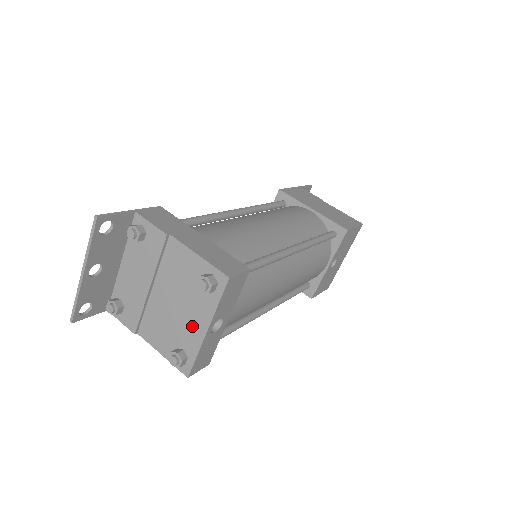
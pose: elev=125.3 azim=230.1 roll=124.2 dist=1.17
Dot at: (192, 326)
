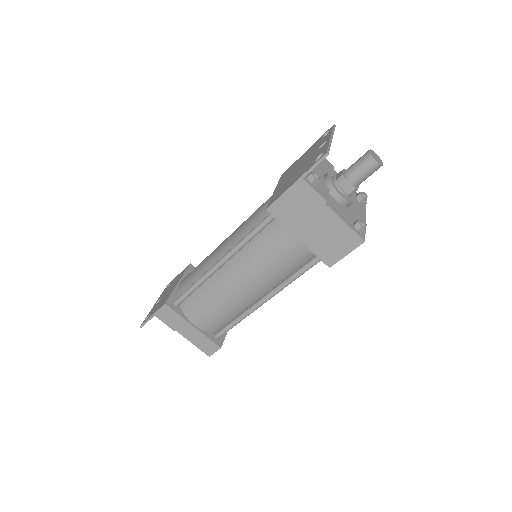
Dot at: occluded
